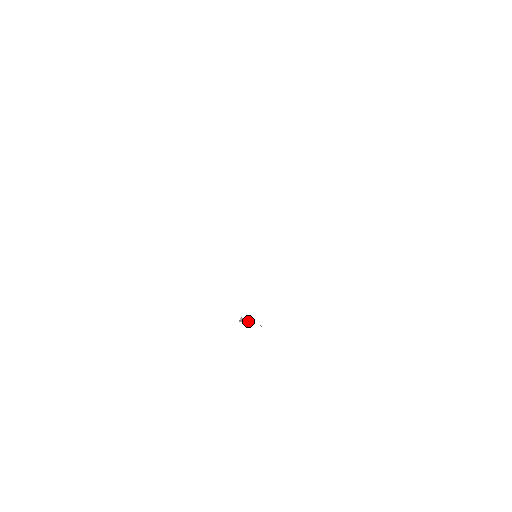
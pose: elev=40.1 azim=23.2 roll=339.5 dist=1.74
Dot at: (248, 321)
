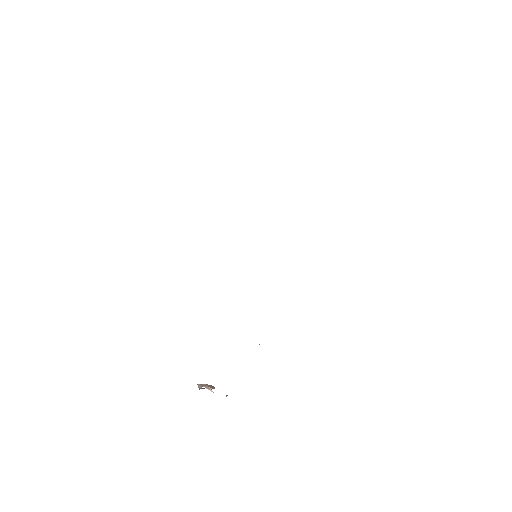
Dot at: (209, 388)
